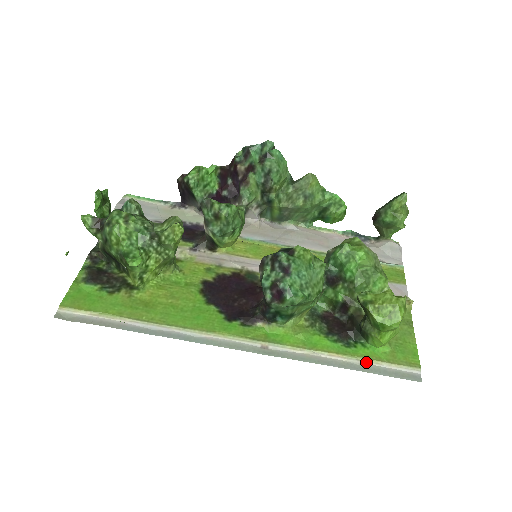
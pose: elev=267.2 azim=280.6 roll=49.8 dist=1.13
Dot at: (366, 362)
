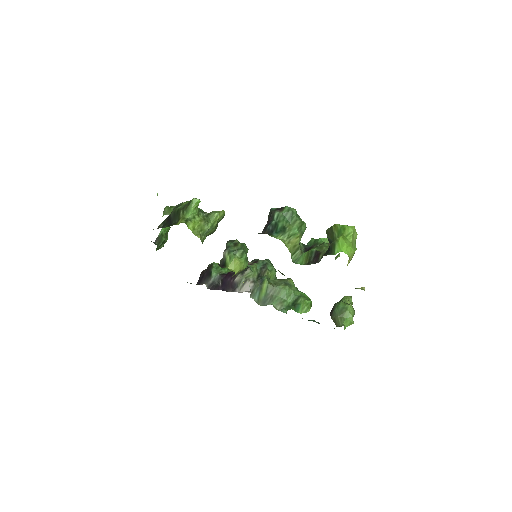
Dot at: occluded
